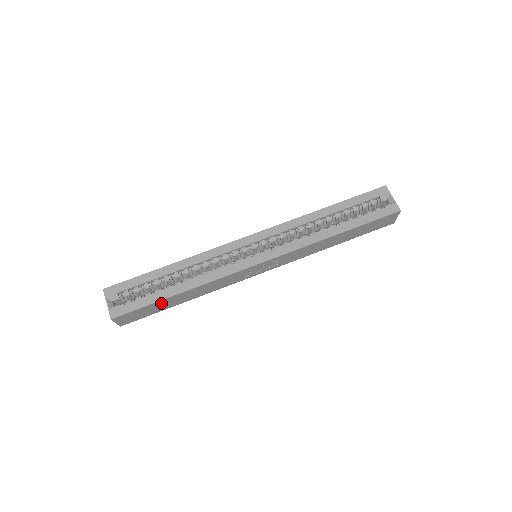
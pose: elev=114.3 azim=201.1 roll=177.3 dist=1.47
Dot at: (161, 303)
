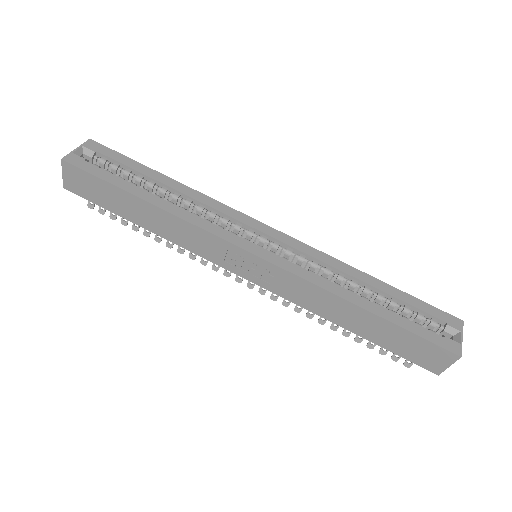
Dot at: (120, 196)
